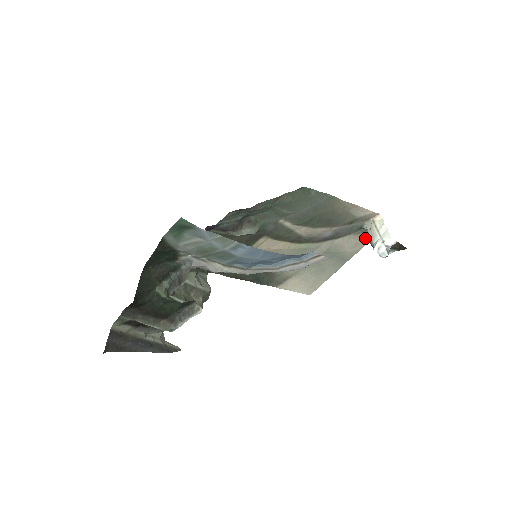
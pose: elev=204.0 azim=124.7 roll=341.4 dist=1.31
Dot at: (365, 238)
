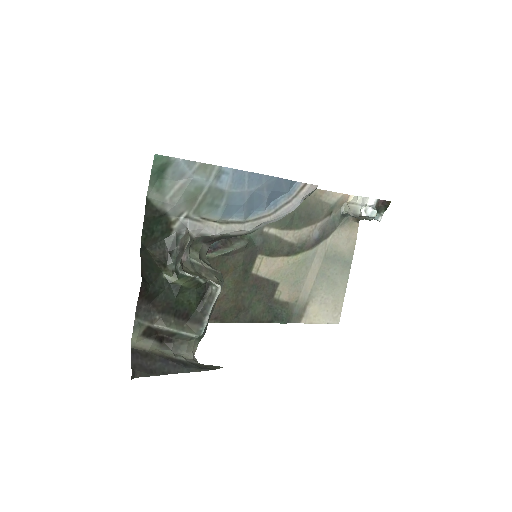
Dot at: (352, 228)
